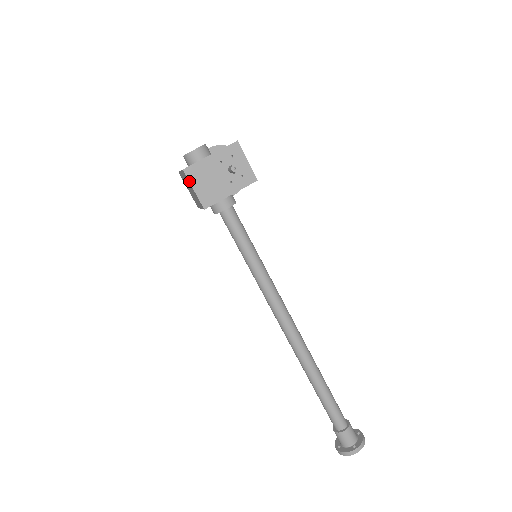
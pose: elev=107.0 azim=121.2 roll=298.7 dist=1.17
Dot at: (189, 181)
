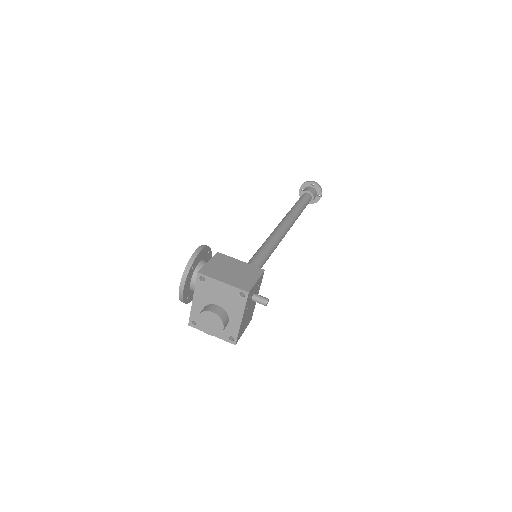
Dot at: occluded
